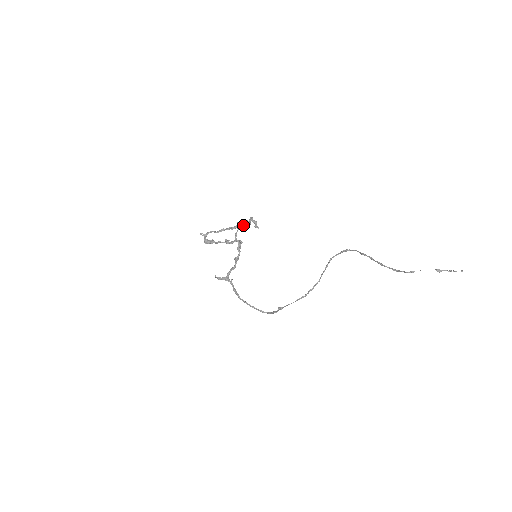
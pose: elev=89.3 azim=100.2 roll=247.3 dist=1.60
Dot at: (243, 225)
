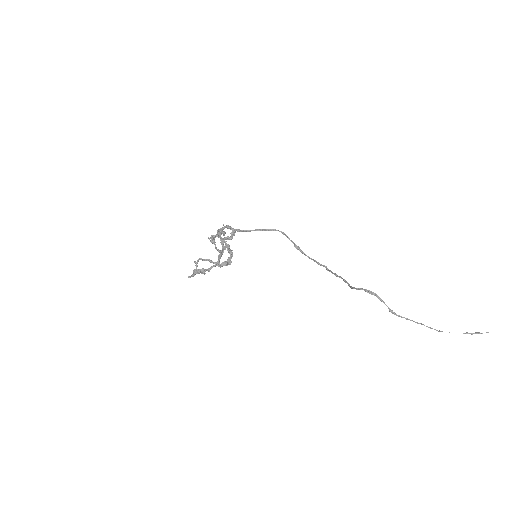
Dot at: occluded
